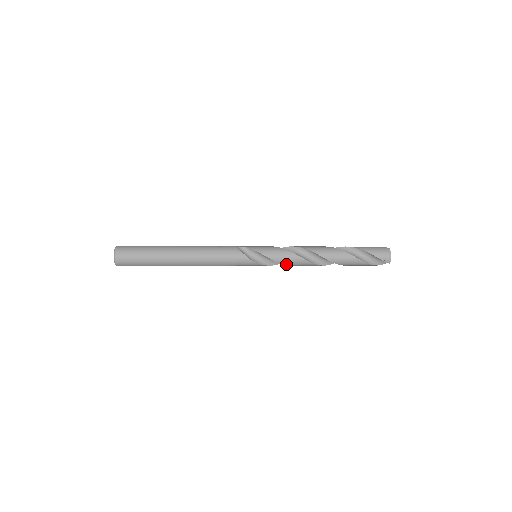
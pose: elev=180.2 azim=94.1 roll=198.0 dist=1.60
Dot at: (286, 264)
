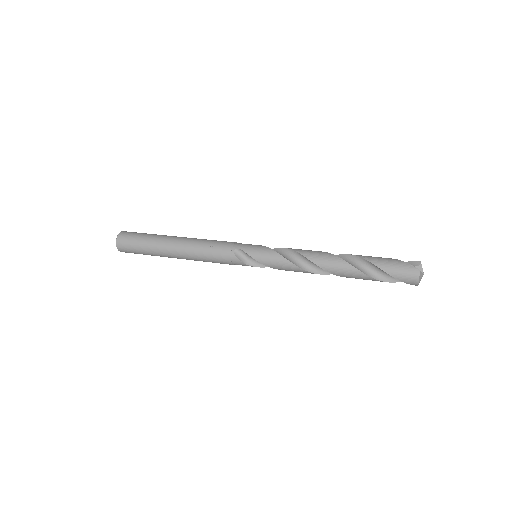
Dot at: (288, 270)
